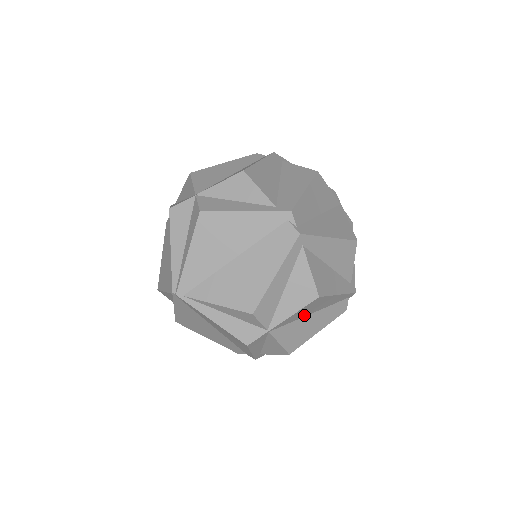
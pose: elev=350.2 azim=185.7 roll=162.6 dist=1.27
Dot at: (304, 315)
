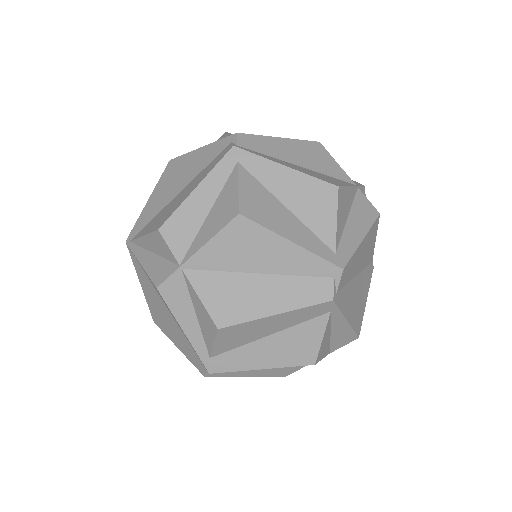
Dot at: (242, 267)
